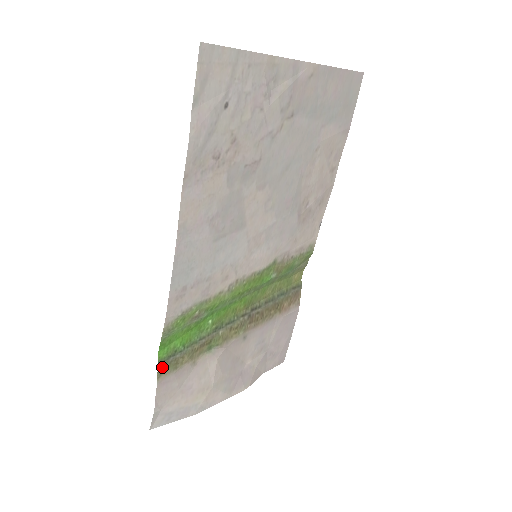
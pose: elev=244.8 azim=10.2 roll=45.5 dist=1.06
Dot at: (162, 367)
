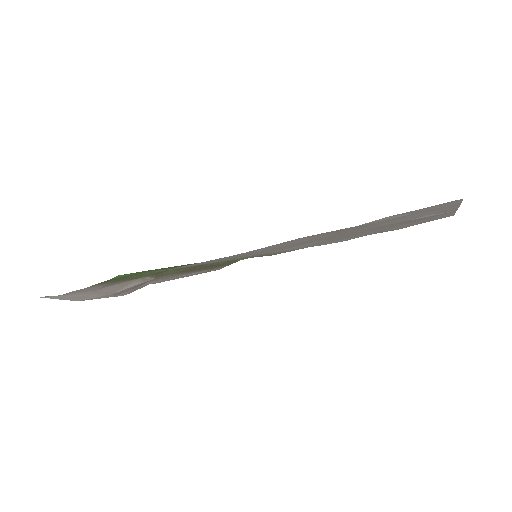
Dot at: (106, 281)
